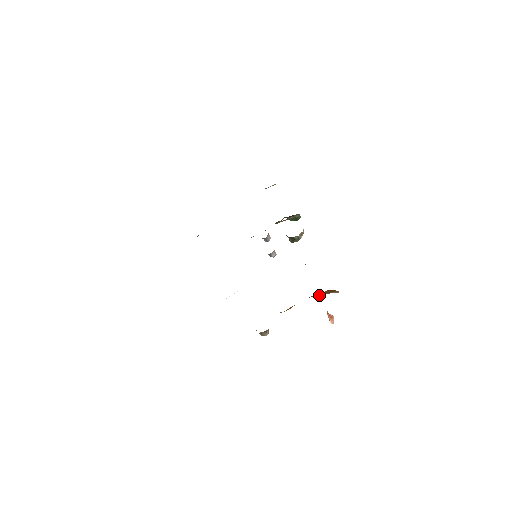
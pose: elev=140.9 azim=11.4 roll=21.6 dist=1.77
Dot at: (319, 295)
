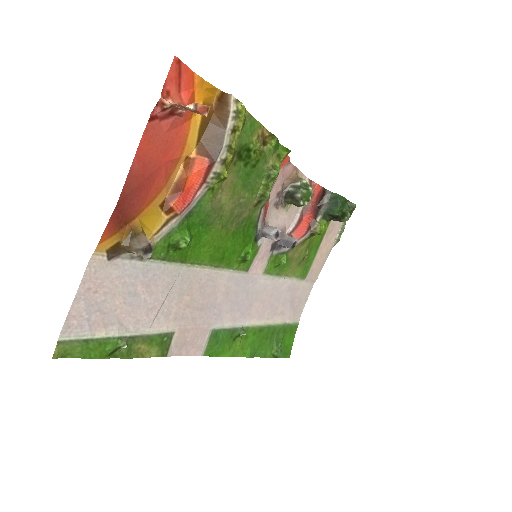
Dot at: (222, 137)
